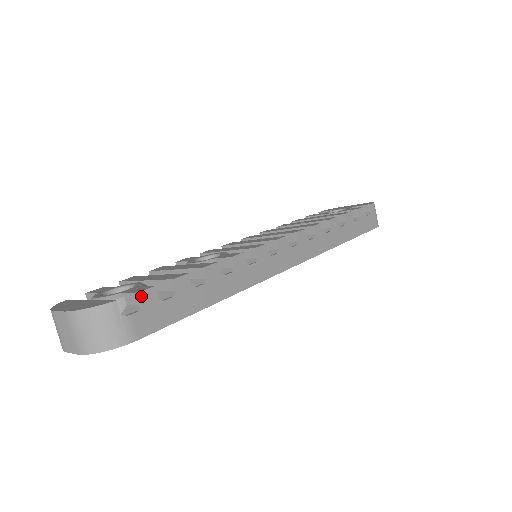
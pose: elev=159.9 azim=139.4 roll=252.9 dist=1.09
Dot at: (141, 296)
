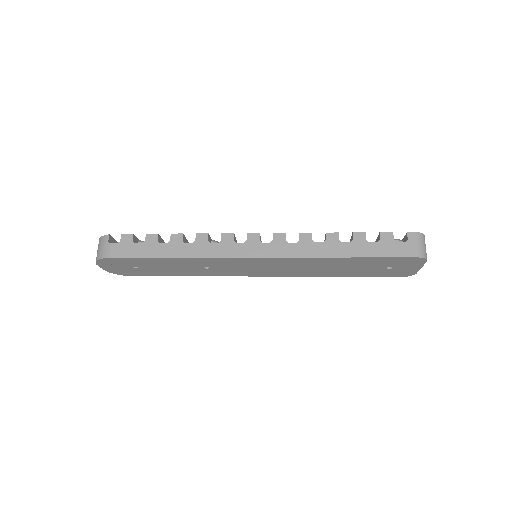
Dot at: (123, 236)
